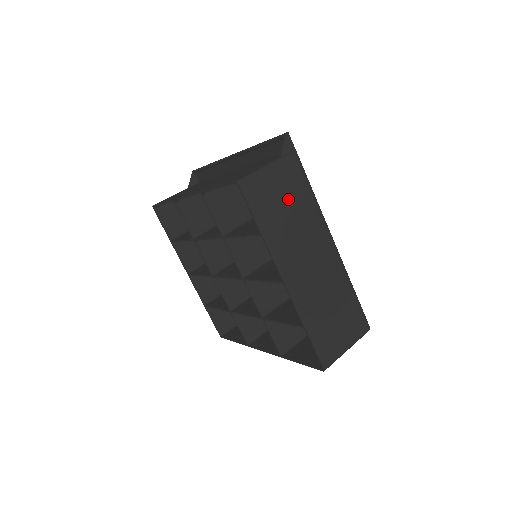
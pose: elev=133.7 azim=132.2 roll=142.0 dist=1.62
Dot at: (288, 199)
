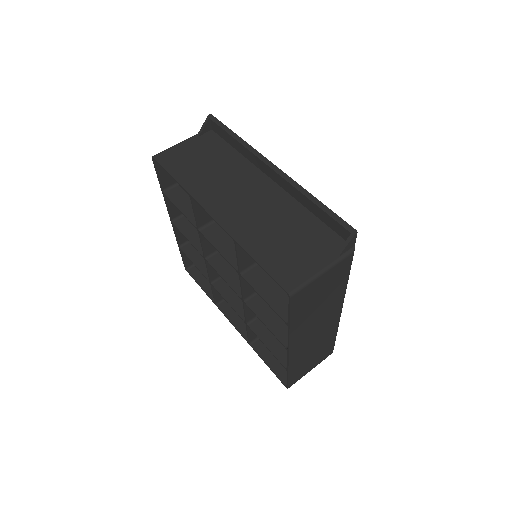
Dot at: (325, 292)
